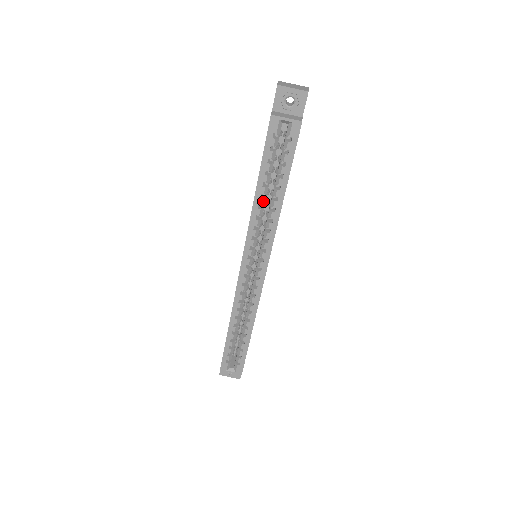
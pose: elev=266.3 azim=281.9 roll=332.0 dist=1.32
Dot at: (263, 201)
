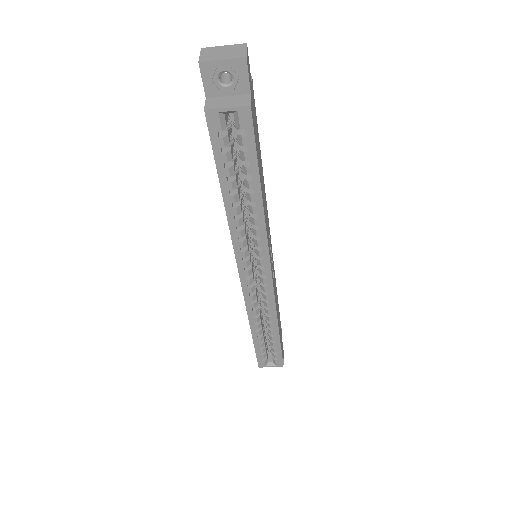
Dot at: (238, 210)
